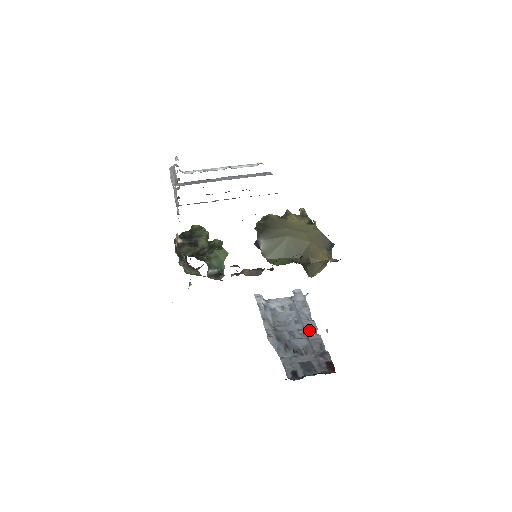
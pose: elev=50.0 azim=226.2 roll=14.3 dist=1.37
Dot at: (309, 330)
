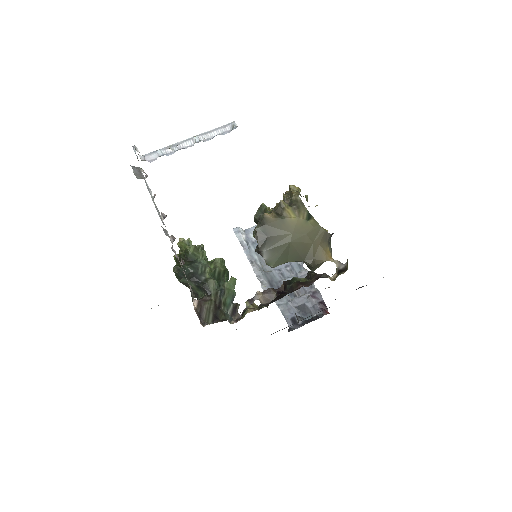
Dot at: (296, 266)
